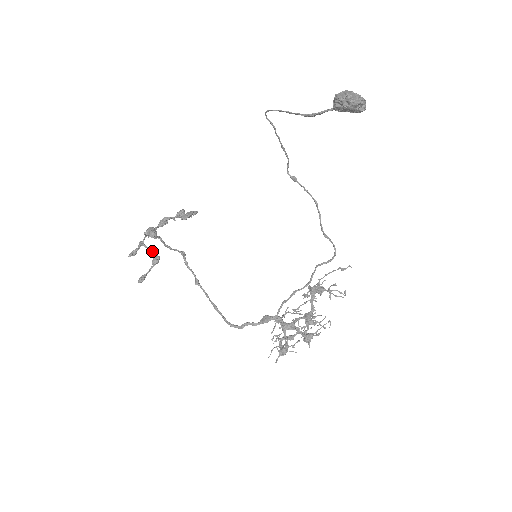
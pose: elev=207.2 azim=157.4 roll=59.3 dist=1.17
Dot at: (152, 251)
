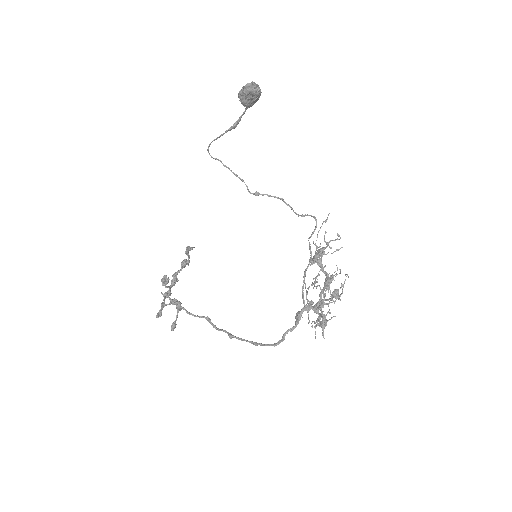
Dot at: (173, 301)
